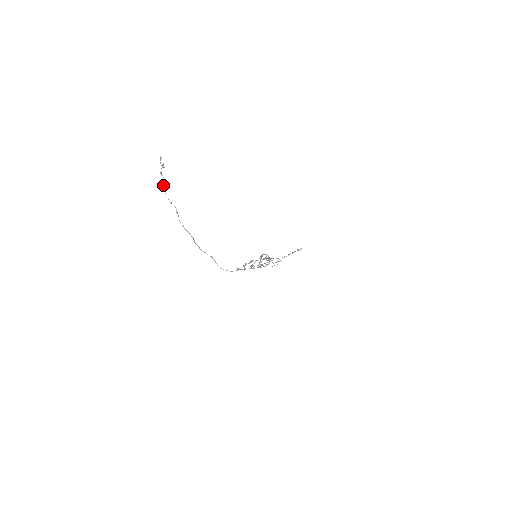
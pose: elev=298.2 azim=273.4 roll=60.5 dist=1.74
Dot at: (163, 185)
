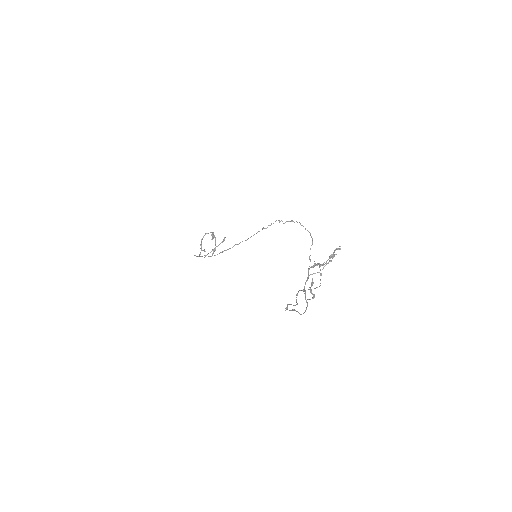
Dot at: (320, 280)
